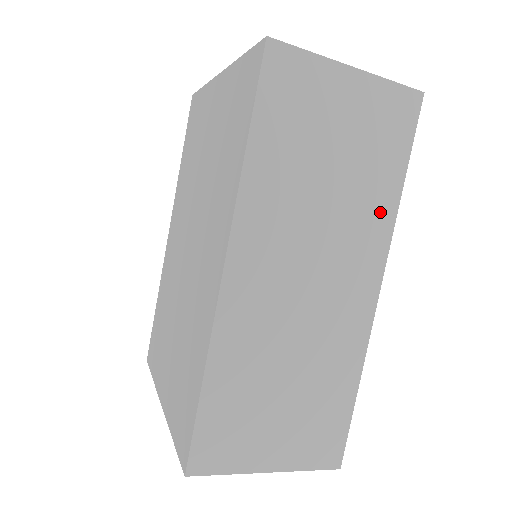
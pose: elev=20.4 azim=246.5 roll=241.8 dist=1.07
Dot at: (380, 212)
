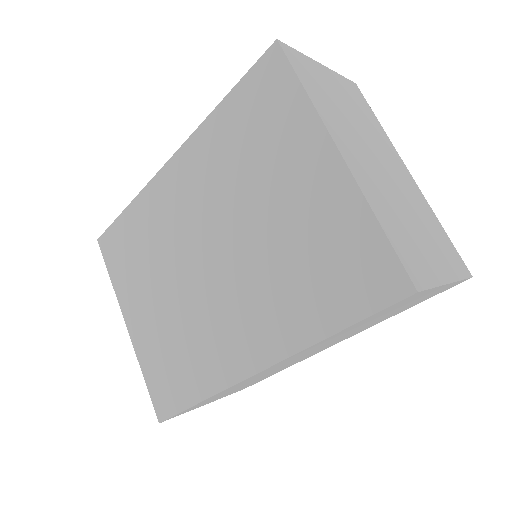
Dot at: occluded
